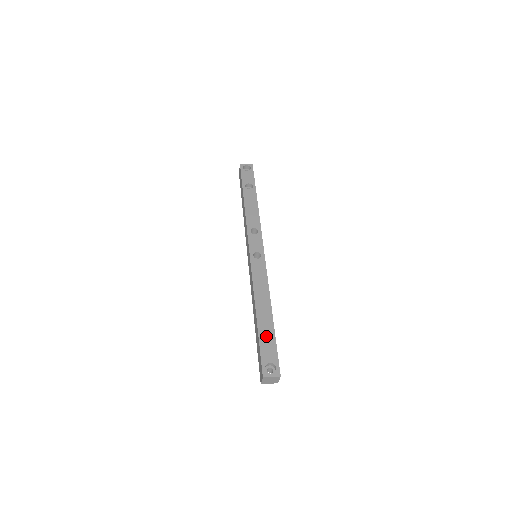
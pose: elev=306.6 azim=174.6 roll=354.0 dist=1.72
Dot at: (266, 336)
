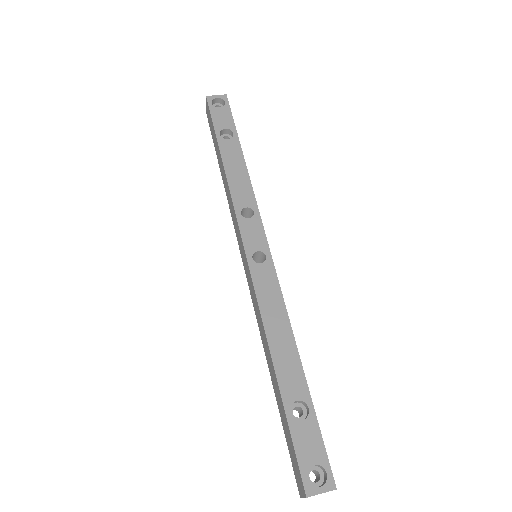
Dot at: (296, 407)
